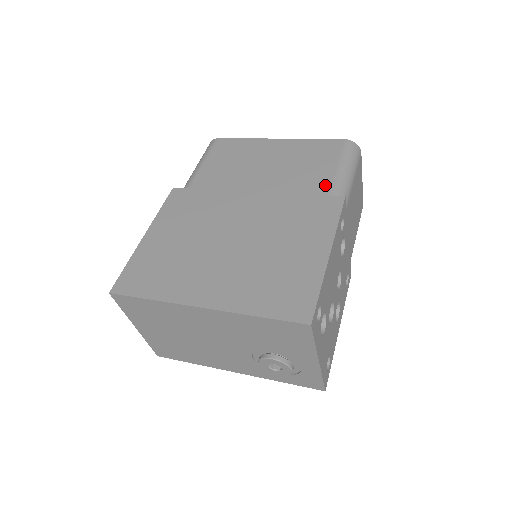
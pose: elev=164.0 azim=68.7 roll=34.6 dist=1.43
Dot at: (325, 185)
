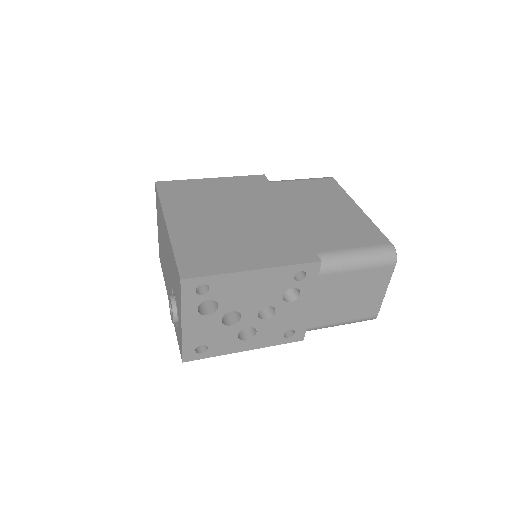
Dot at: (328, 247)
